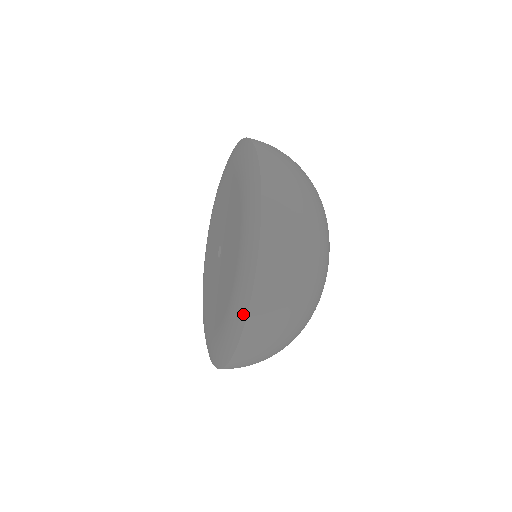
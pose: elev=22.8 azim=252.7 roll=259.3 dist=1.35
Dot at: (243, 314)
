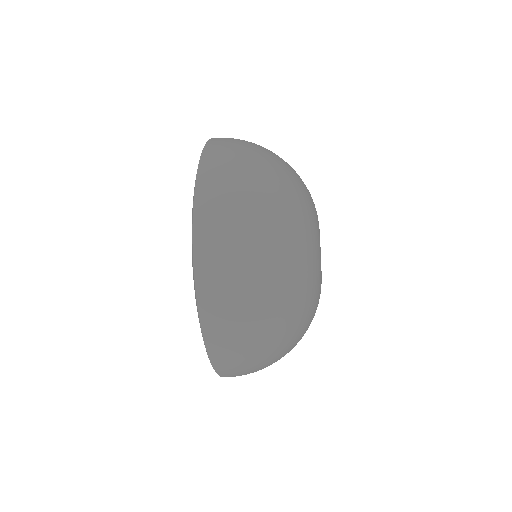
Dot at: occluded
